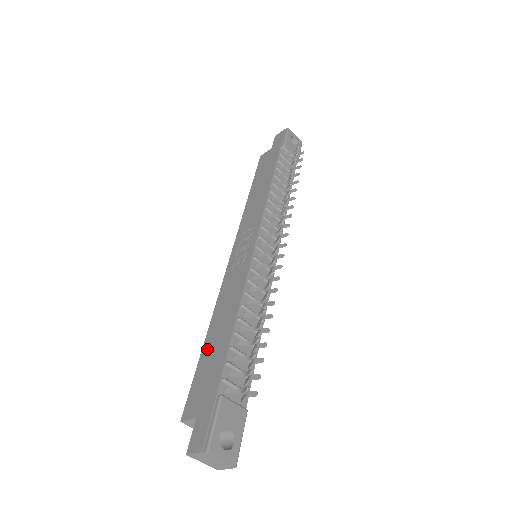
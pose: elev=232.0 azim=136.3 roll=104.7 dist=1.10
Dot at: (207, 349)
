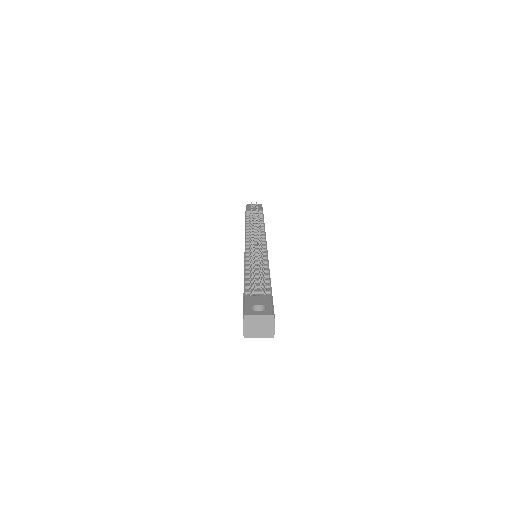
Dot at: occluded
